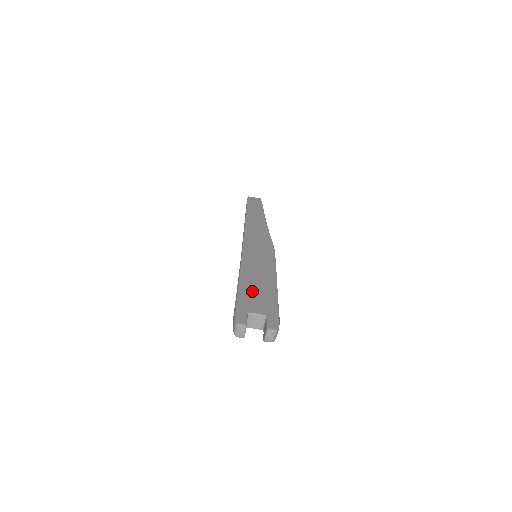
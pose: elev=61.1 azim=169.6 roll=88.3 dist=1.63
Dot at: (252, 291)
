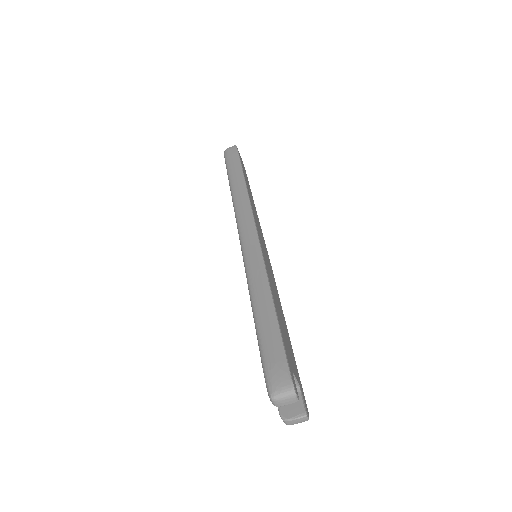
Dot at: (284, 331)
